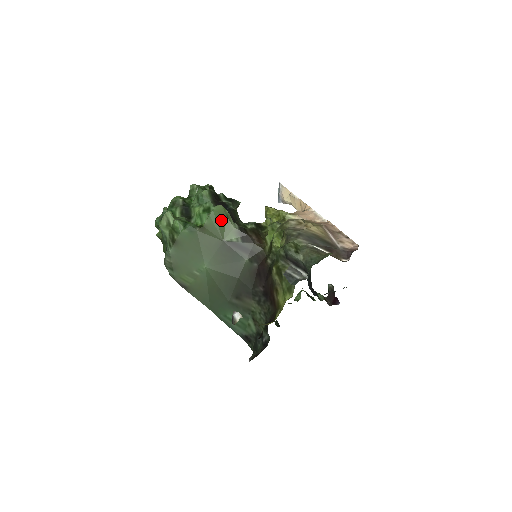
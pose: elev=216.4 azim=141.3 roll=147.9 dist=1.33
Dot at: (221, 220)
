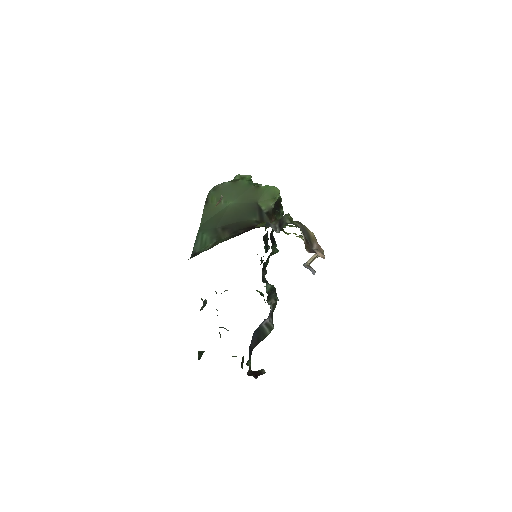
Dot at: (270, 195)
